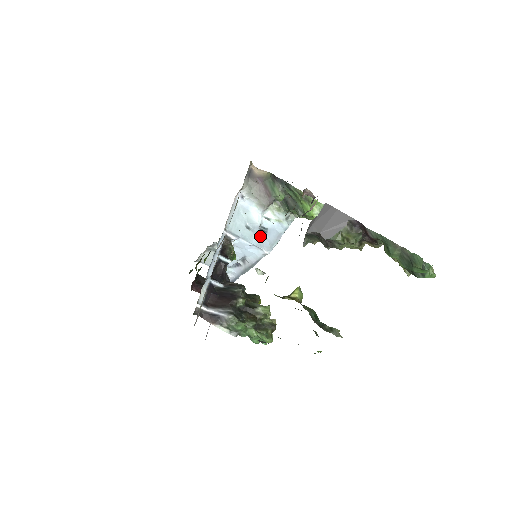
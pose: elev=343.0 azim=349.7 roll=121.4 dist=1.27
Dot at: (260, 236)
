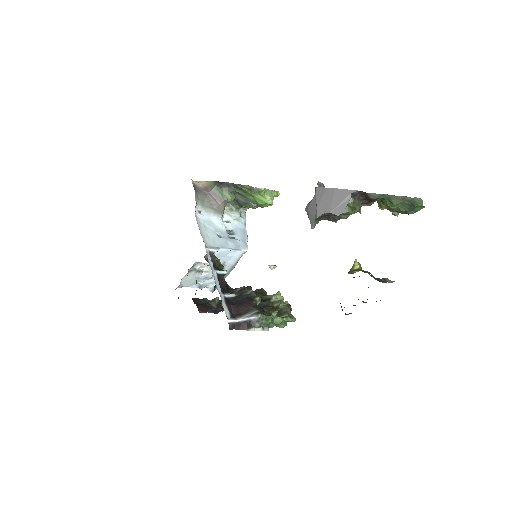
Dot at: (232, 239)
